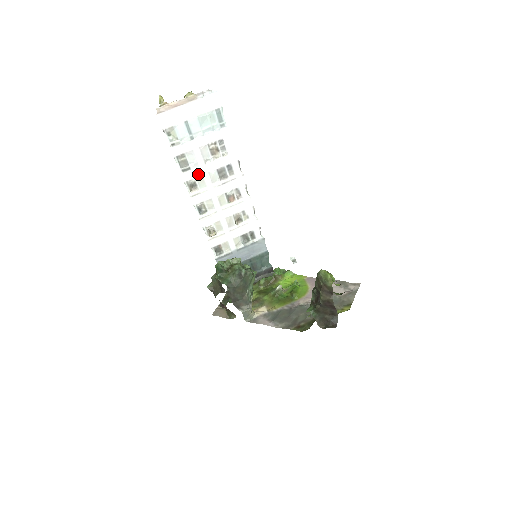
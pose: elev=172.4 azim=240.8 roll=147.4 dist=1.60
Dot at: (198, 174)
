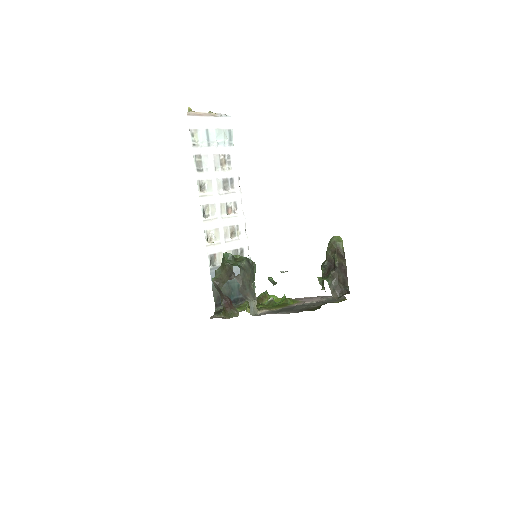
Dot at: (208, 177)
